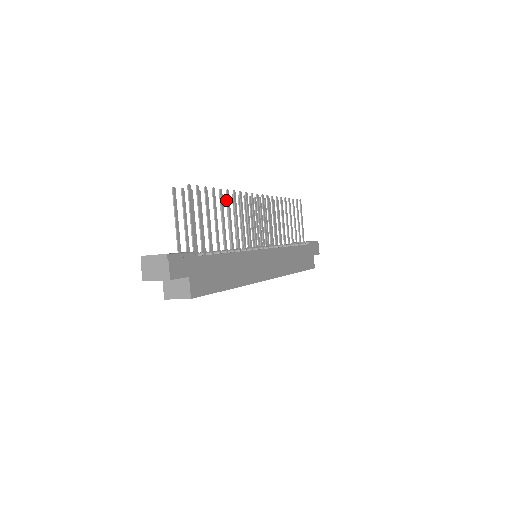
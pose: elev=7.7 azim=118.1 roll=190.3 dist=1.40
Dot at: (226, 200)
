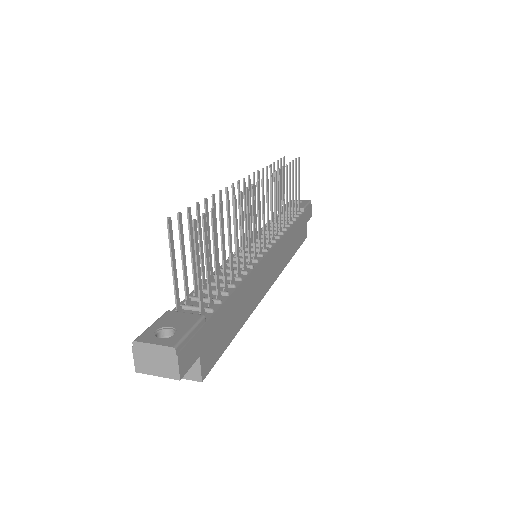
Dot at: (226, 196)
